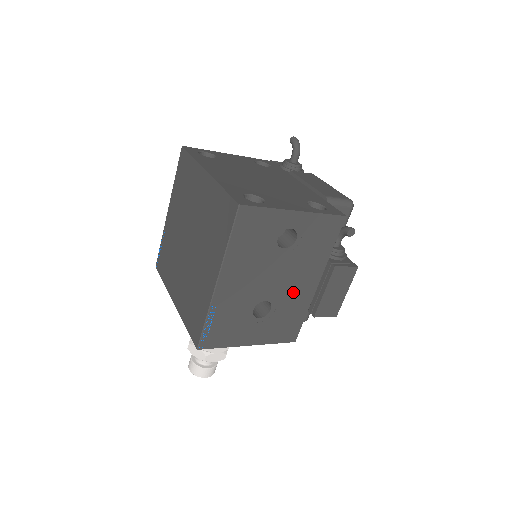
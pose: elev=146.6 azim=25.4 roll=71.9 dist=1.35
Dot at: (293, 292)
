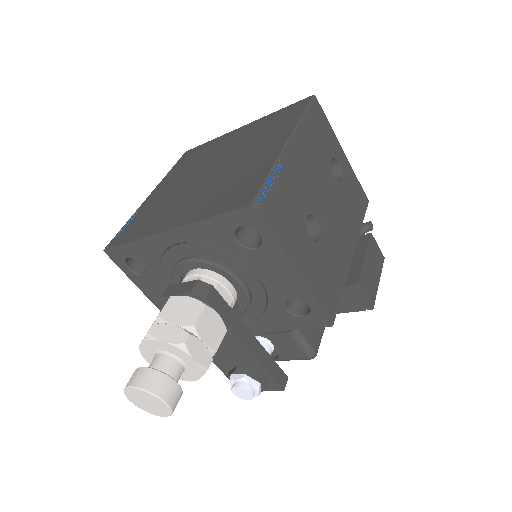
Dot at: (336, 239)
